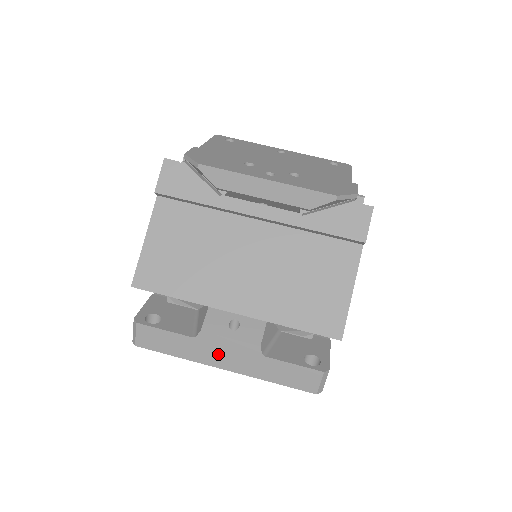
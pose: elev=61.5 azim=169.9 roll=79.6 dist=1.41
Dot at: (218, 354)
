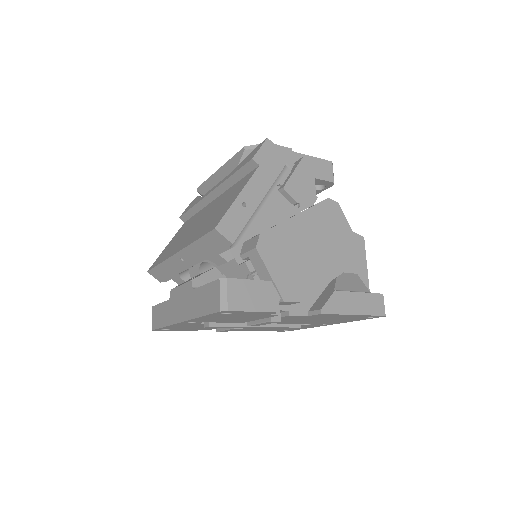
Dot at: (177, 307)
